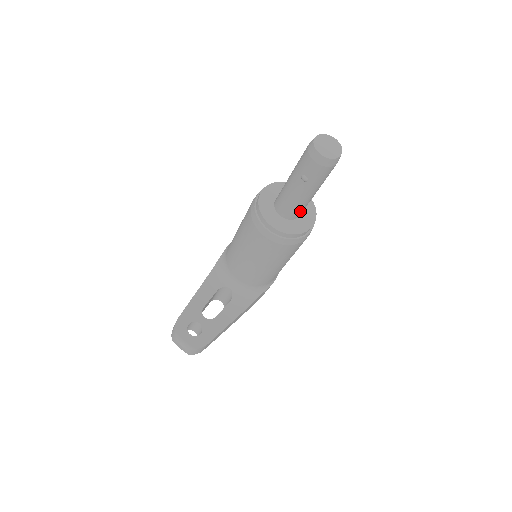
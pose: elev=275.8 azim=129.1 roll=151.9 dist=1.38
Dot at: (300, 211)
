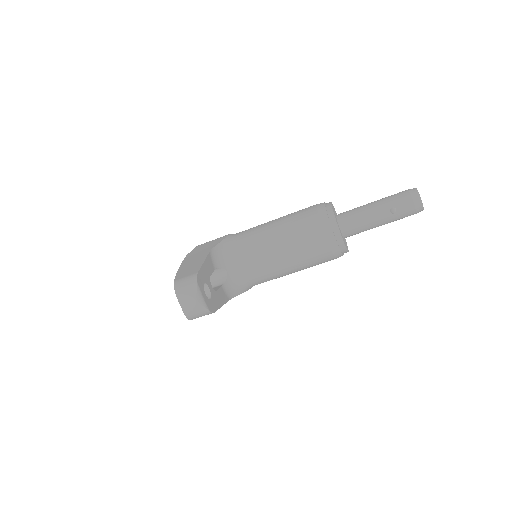
Dot at: (355, 234)
